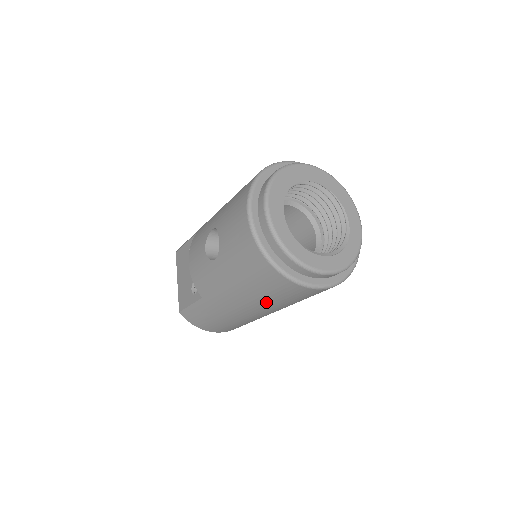
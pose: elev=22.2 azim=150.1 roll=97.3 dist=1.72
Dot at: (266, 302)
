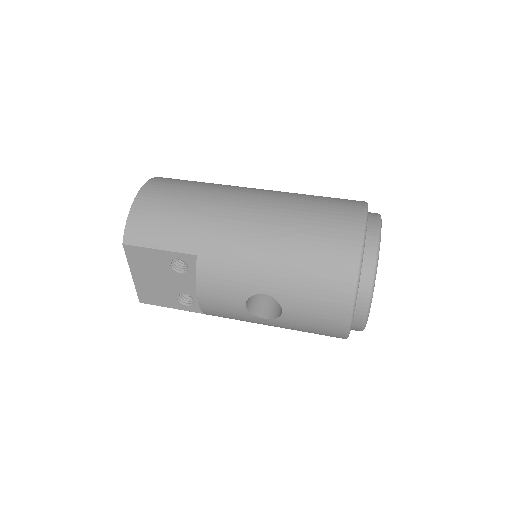
Dot at: occluded
